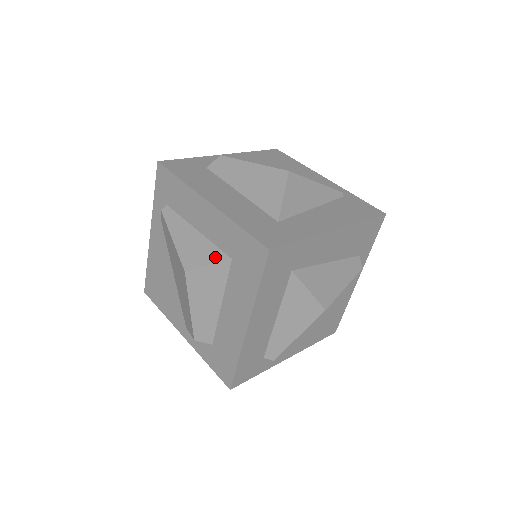
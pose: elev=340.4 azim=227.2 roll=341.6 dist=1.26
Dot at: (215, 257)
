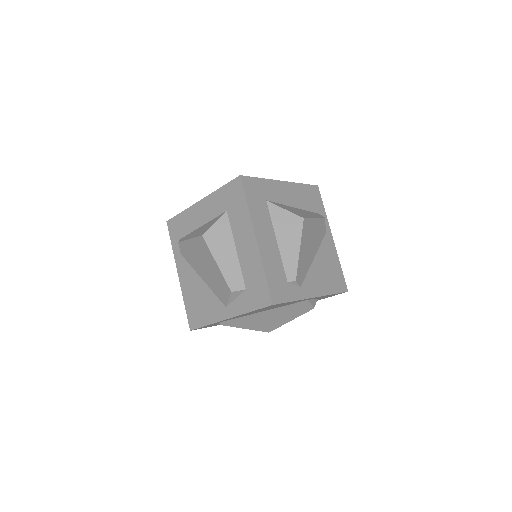
Dot at: (217, 219)
